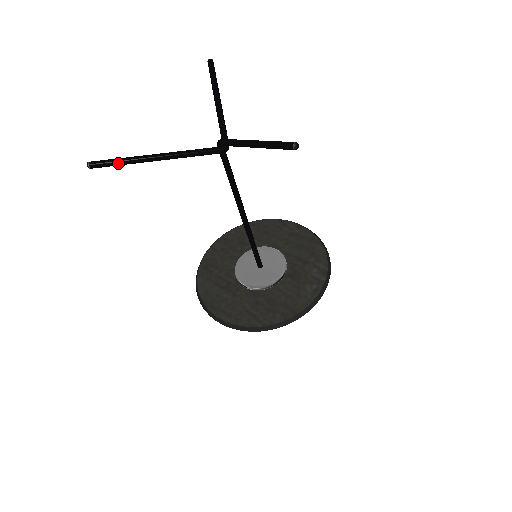
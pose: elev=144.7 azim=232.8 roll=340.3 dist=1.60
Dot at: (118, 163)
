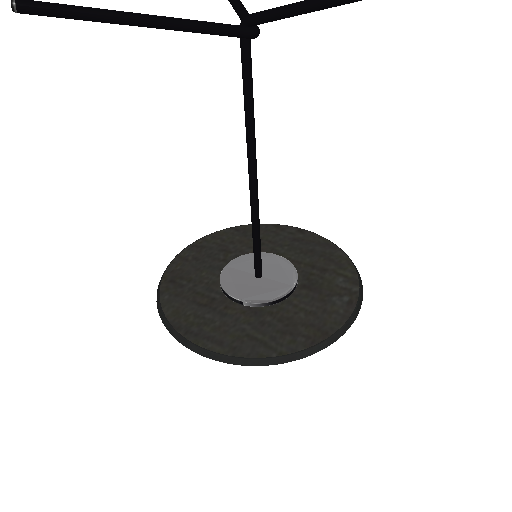
Dot at: (72, 11)
